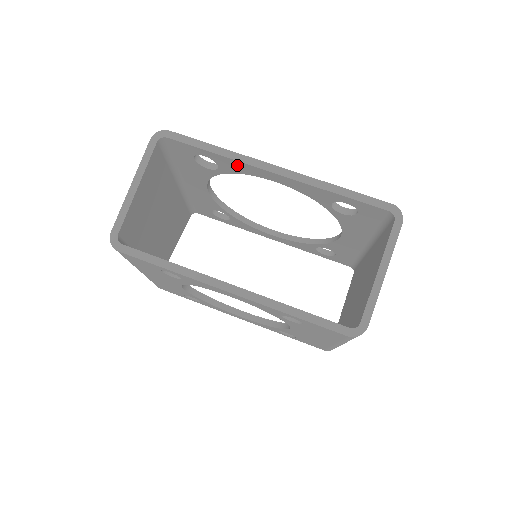
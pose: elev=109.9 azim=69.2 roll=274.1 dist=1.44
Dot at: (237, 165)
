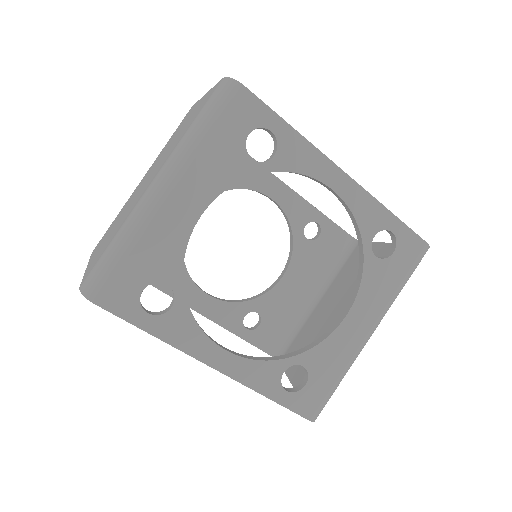
Dot at: occluded
